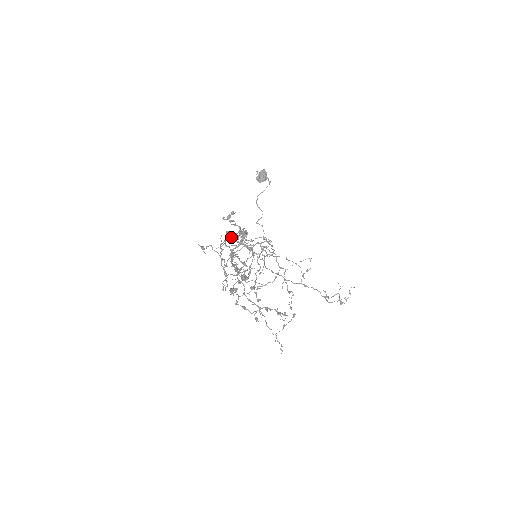
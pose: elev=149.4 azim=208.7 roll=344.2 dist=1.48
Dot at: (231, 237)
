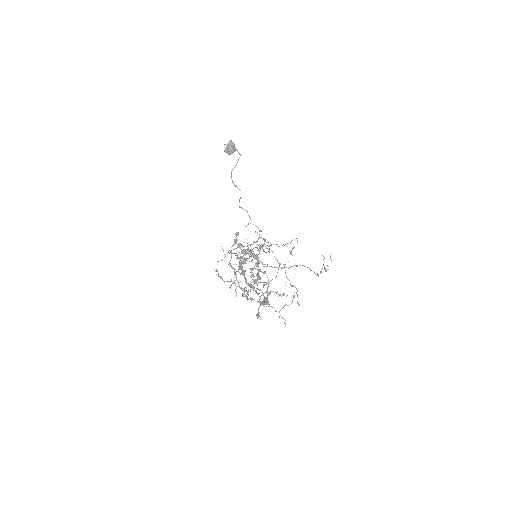
Dot at: (244, 263)
